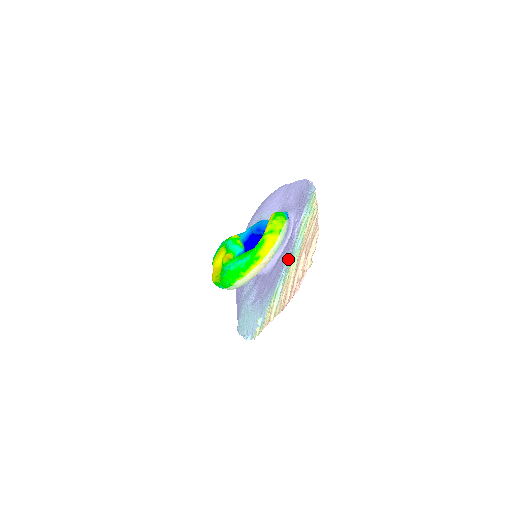
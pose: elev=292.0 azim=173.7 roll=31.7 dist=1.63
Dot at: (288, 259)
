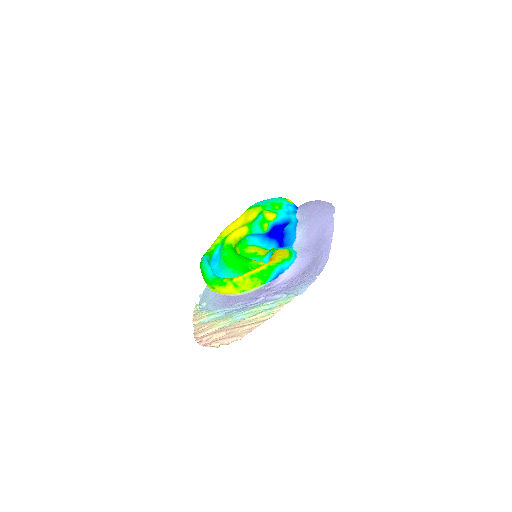
Dot at: (237, 308)
